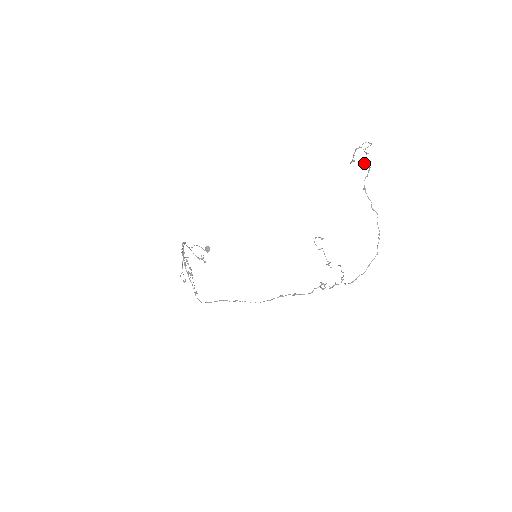
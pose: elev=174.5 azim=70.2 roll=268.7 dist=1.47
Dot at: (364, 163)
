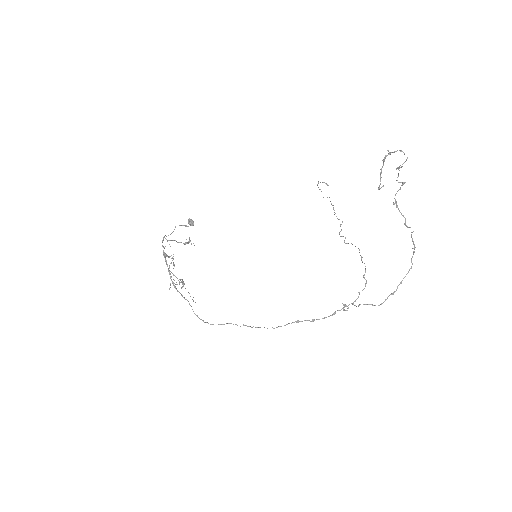
Dot at: (396, 180)
